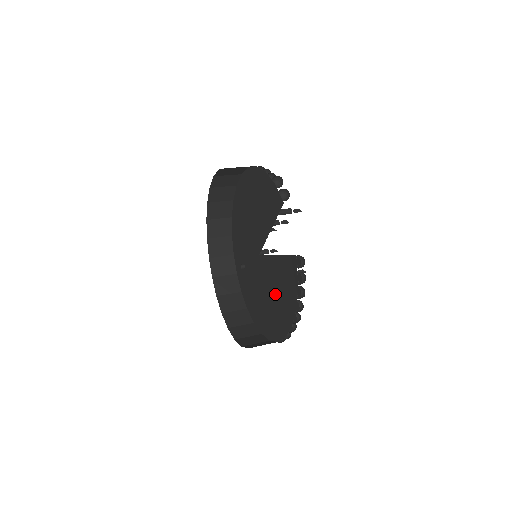
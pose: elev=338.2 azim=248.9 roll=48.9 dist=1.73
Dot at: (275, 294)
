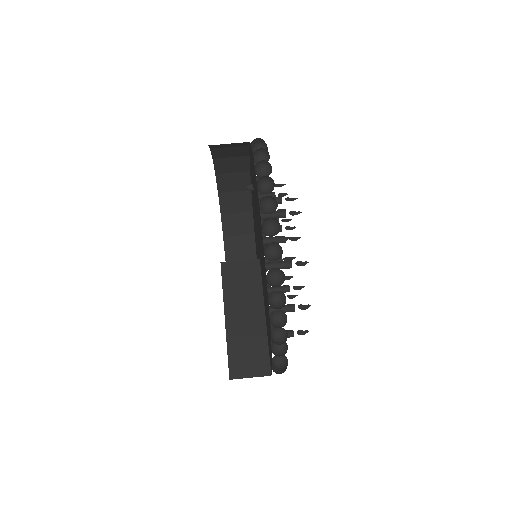
Dot at: occluded
